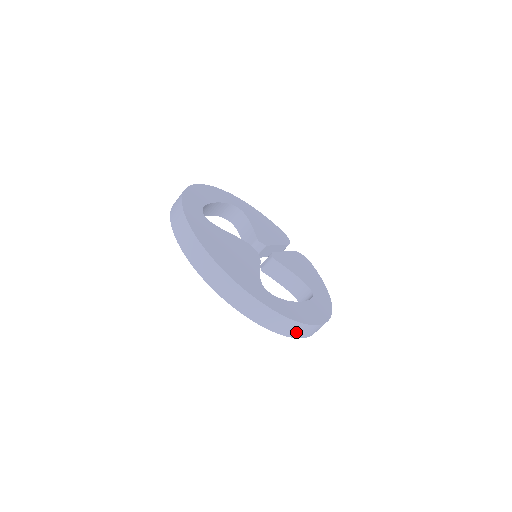
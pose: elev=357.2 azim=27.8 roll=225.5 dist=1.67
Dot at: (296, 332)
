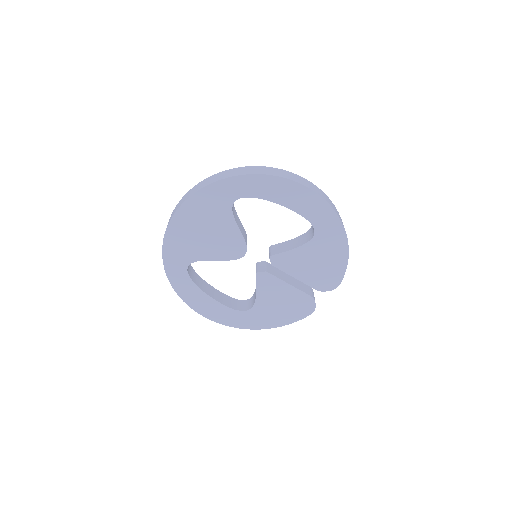
Dot at: (275, 173)
